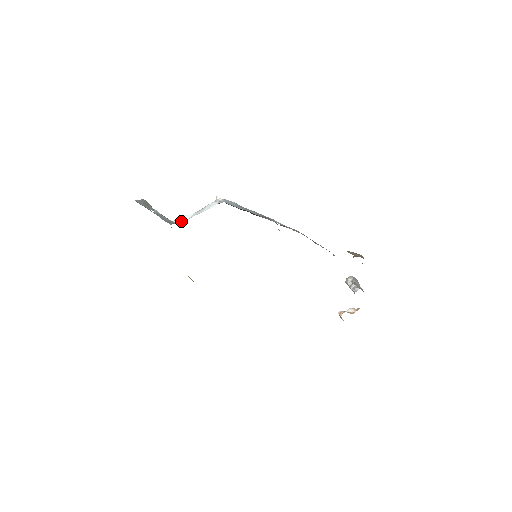
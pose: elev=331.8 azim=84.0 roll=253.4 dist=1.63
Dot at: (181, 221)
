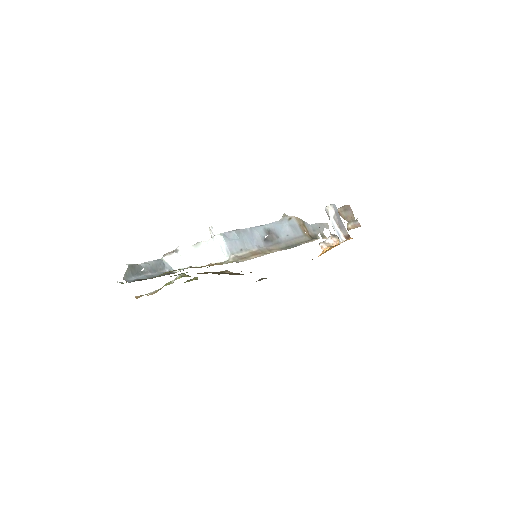
Dot at: (176, 264)
